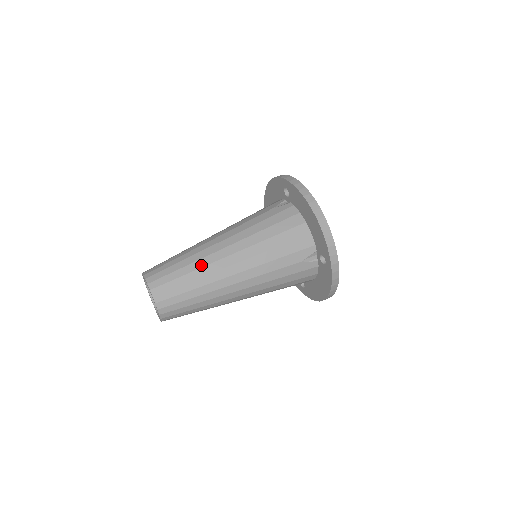
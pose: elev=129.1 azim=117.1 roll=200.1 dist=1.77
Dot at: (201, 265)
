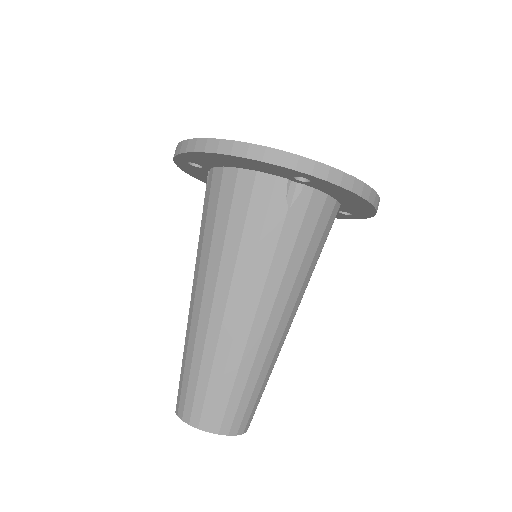
Dot at: (271, 360)
